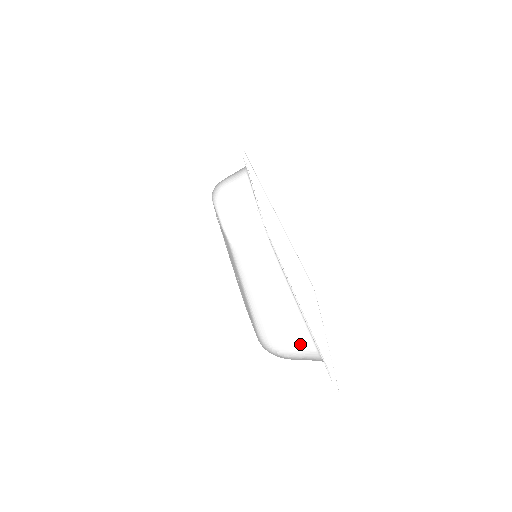
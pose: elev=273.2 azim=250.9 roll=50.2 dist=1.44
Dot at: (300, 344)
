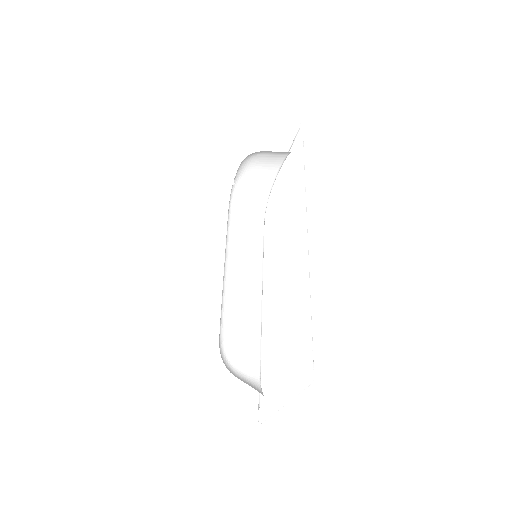
Dot at: (249, 360)
